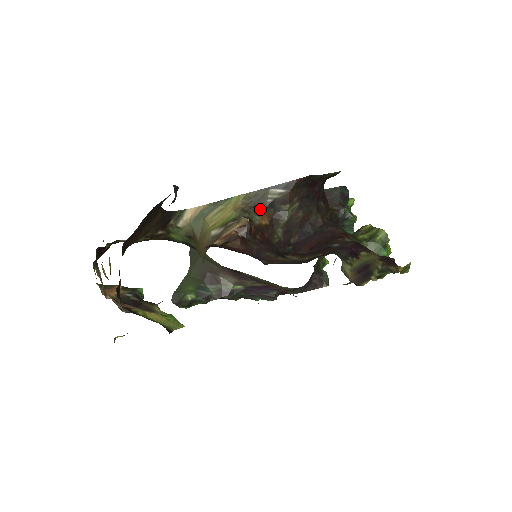
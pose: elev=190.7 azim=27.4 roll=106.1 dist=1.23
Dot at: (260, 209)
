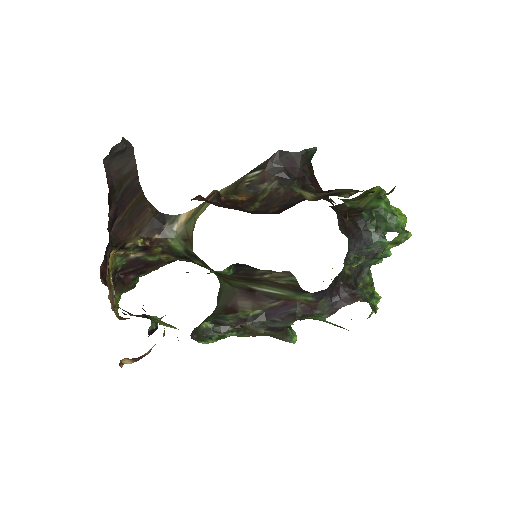
Dot at: (238, 191)
